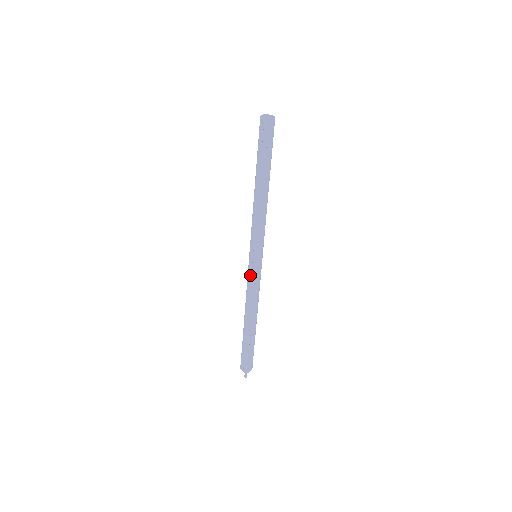
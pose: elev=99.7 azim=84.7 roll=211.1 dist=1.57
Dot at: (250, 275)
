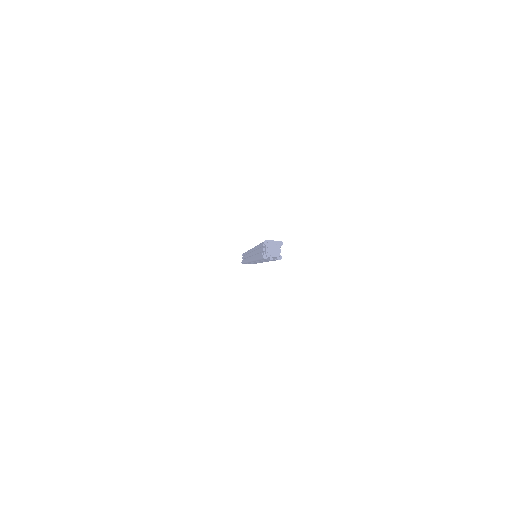
Dot at: (250, 262)
